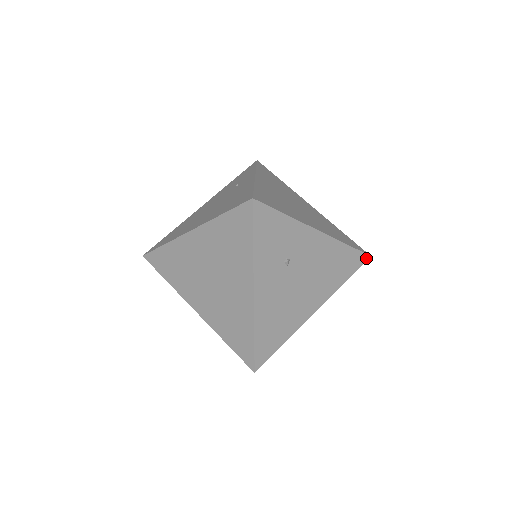
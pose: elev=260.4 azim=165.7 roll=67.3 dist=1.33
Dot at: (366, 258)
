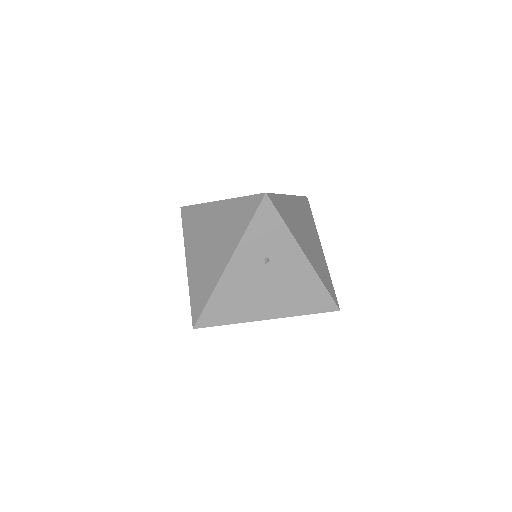
Dot at: (335, 309)
